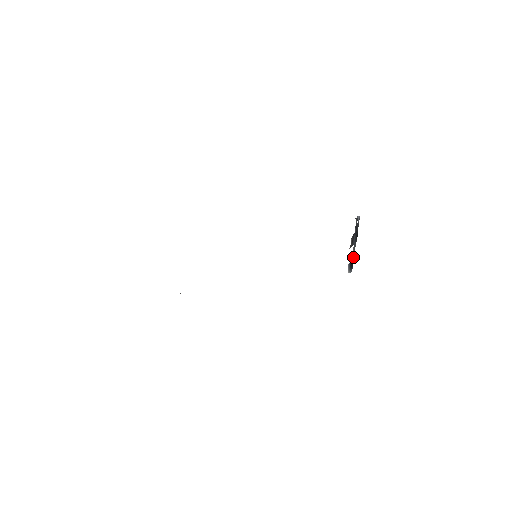
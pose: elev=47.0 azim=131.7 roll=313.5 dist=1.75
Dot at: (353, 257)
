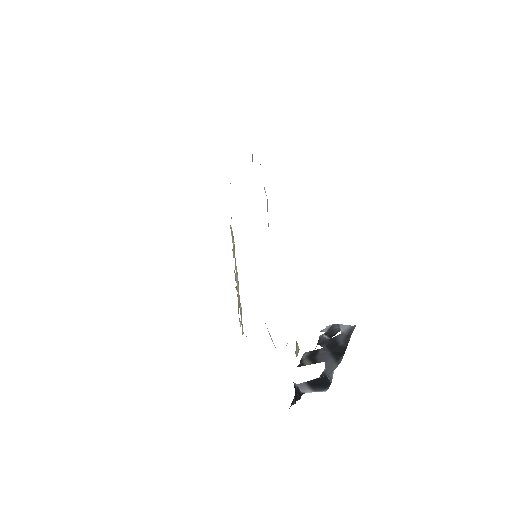
Dot at: (326, 376)
